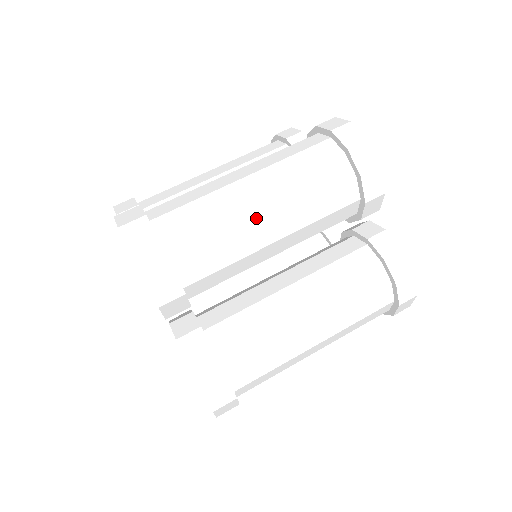
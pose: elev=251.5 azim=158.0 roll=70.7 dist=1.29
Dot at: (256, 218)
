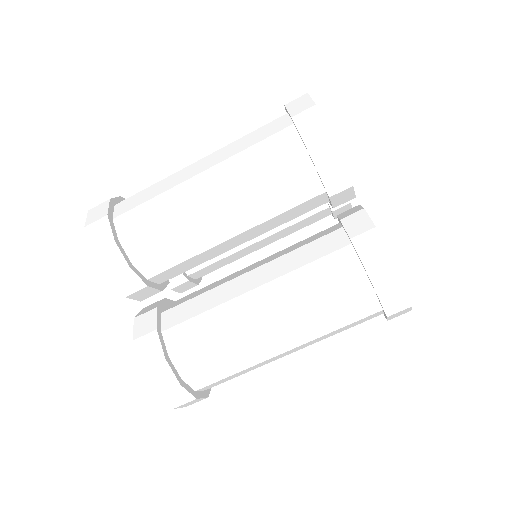
Dot at: (196, 194)
